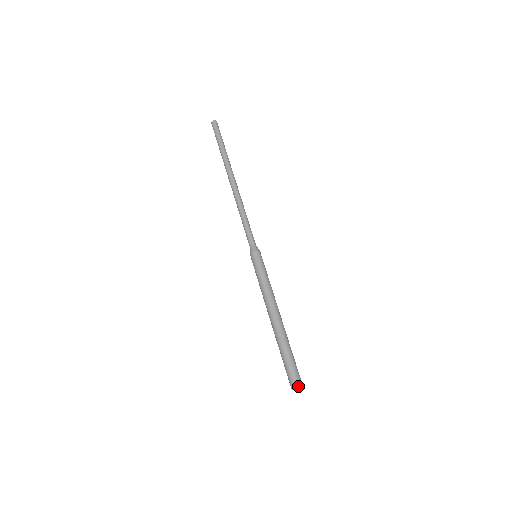
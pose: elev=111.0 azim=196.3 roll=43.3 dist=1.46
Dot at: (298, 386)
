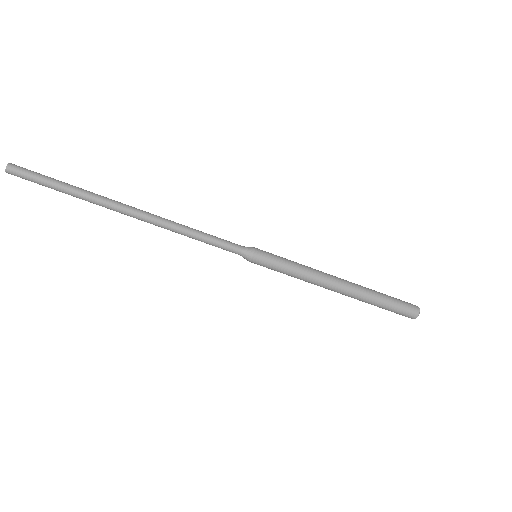
Dot at: (418, 313)
